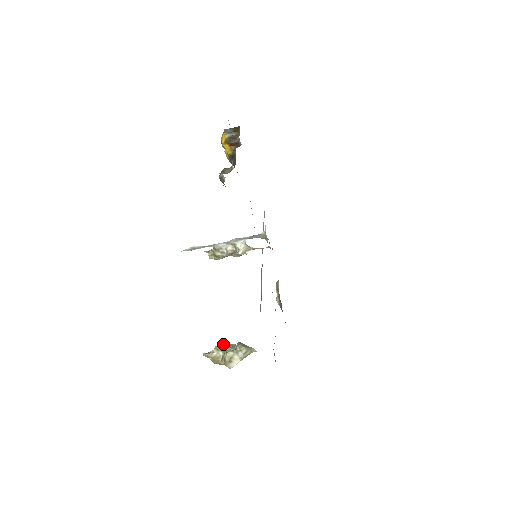
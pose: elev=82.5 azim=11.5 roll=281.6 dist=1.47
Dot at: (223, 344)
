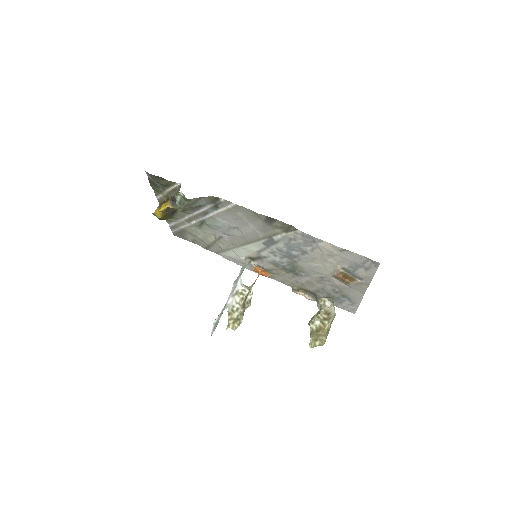
Dot at: occluded
